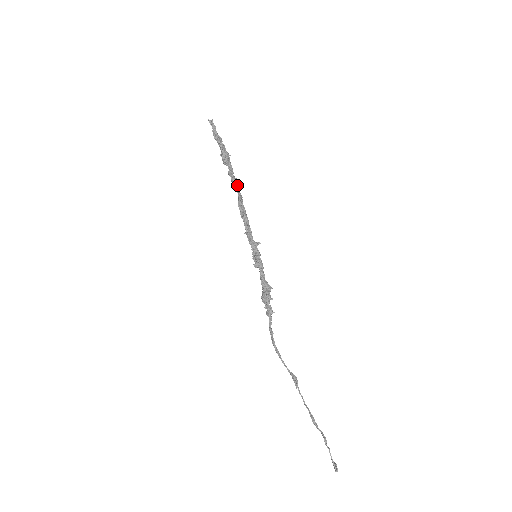
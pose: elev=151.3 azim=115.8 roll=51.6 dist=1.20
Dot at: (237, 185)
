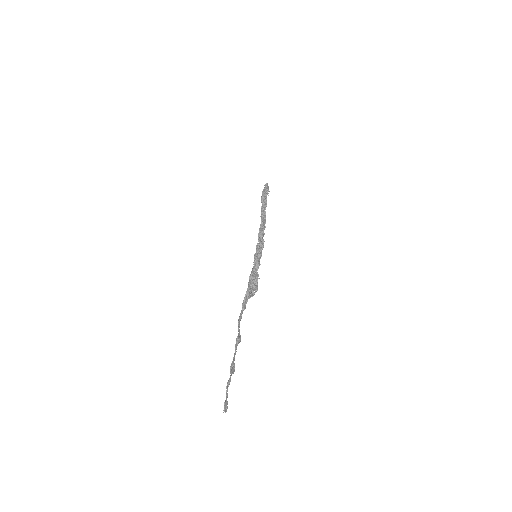
Dot at: (262, 214)
